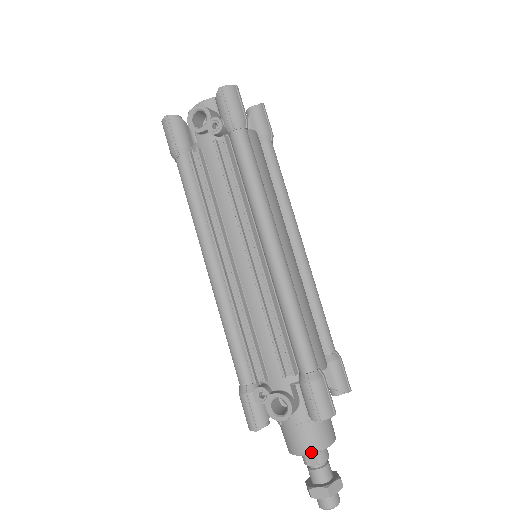
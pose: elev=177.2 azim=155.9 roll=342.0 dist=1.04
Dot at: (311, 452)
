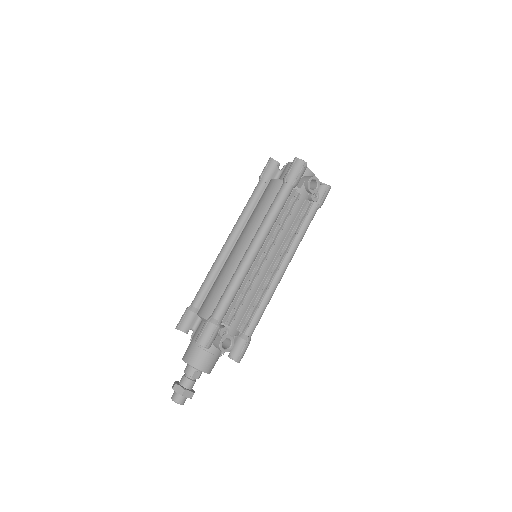
Dot at: (208, 372)
